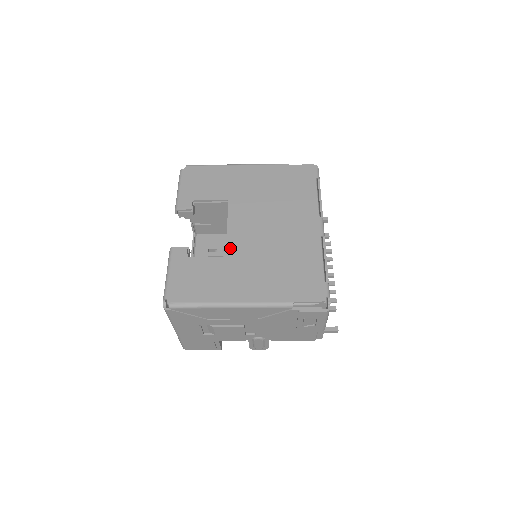
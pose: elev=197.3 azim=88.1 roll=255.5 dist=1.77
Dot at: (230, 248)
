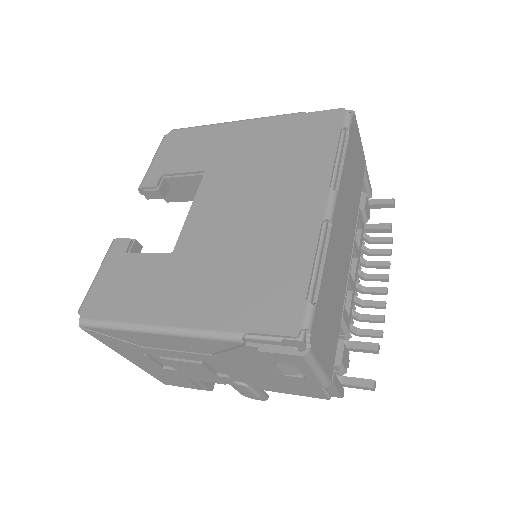
Dot at: (182, 240)
